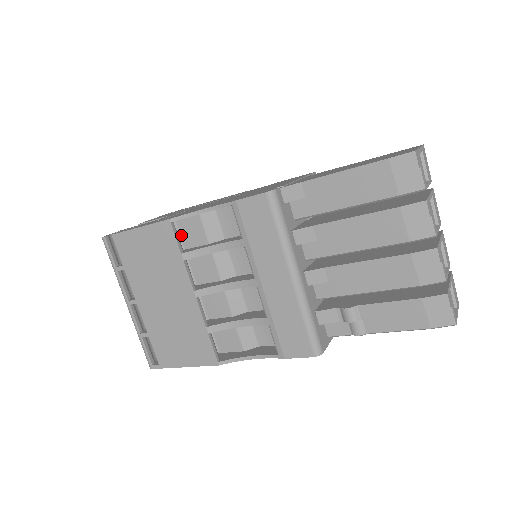
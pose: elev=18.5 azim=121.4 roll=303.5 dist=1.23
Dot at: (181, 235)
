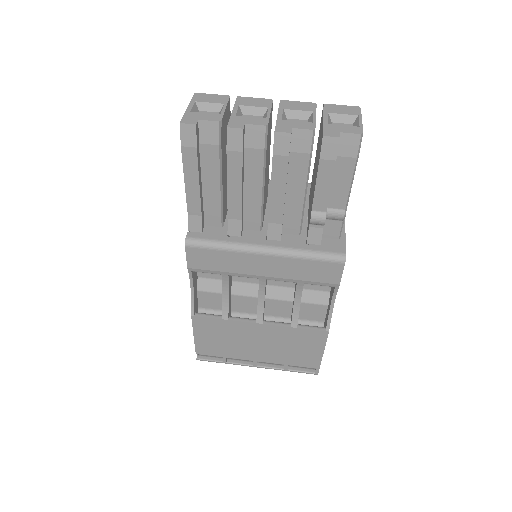
Dot at: (212, 309)
